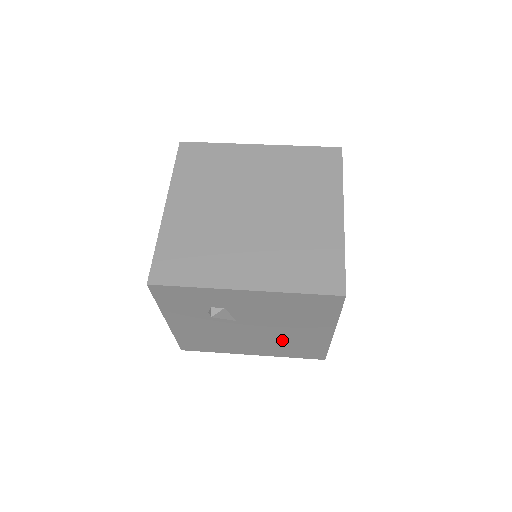
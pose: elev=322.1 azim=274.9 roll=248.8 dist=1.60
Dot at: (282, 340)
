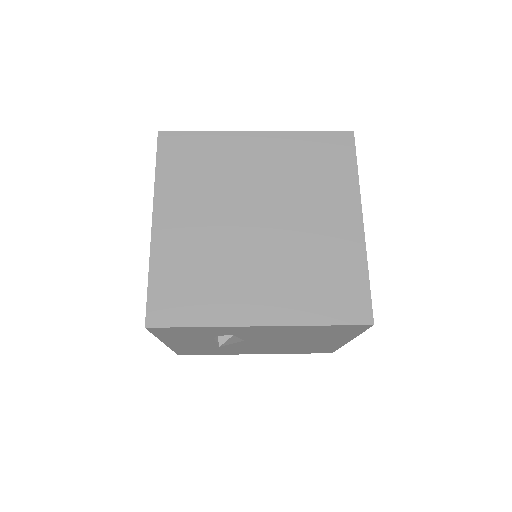
Dot at: (291, 347)
